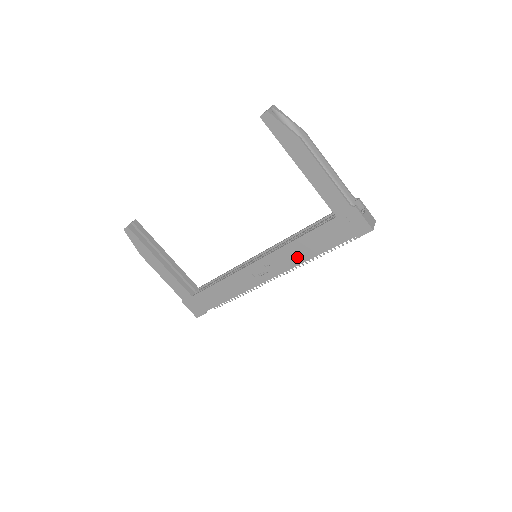
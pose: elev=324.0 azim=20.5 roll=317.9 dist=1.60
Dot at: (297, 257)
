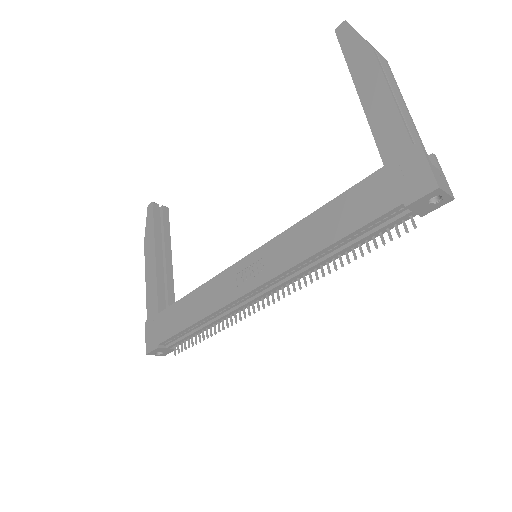
Dot at: (303, 247)
